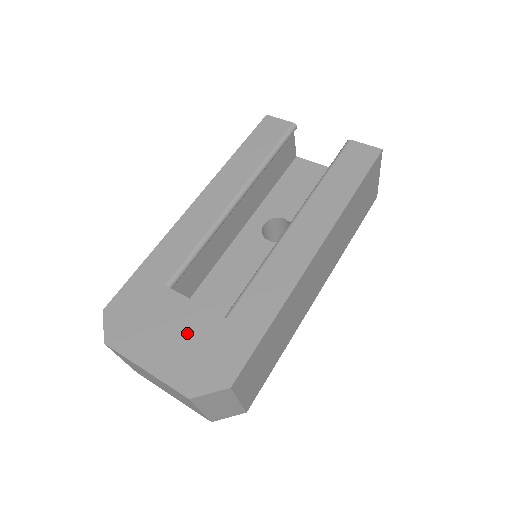
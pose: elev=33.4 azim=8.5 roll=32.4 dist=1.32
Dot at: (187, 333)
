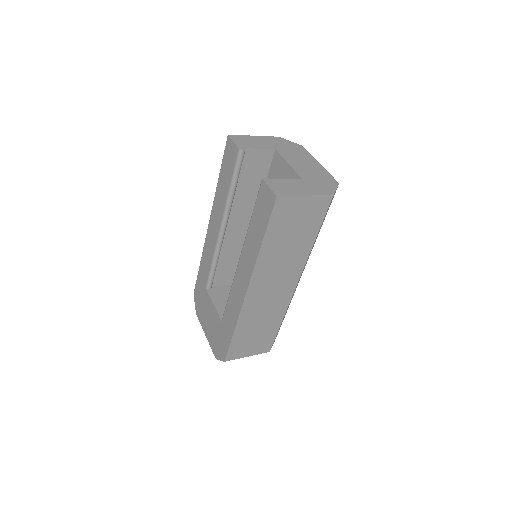
Dot at: (213, 323)
